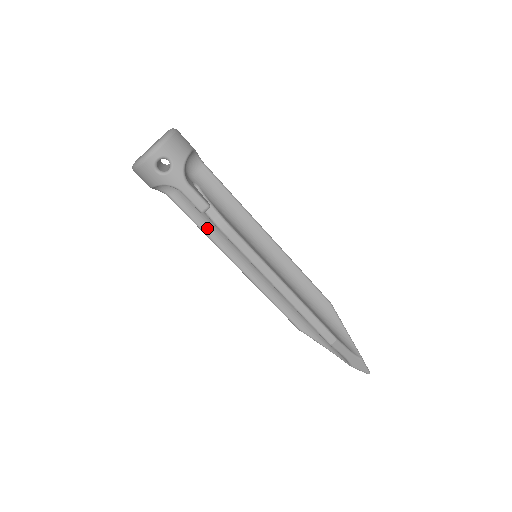
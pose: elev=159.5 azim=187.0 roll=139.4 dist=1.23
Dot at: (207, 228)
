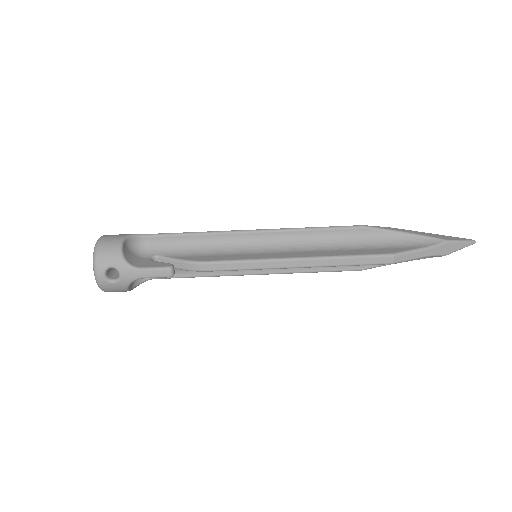
Dot at: (201, 272)
